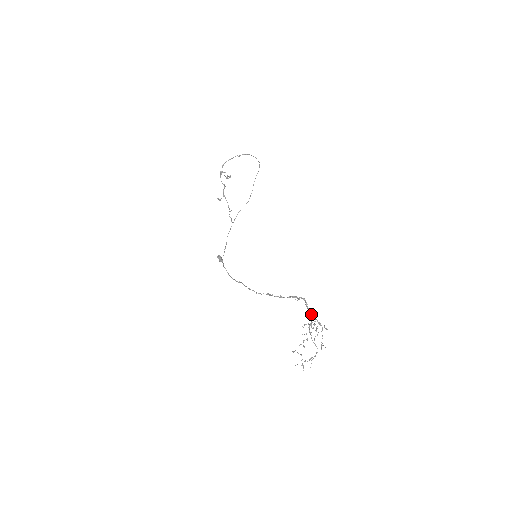
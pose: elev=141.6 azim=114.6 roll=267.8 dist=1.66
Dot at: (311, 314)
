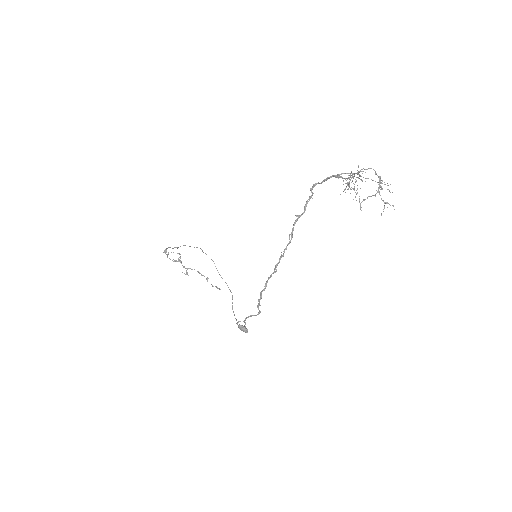
Dot at: (332, 176)
